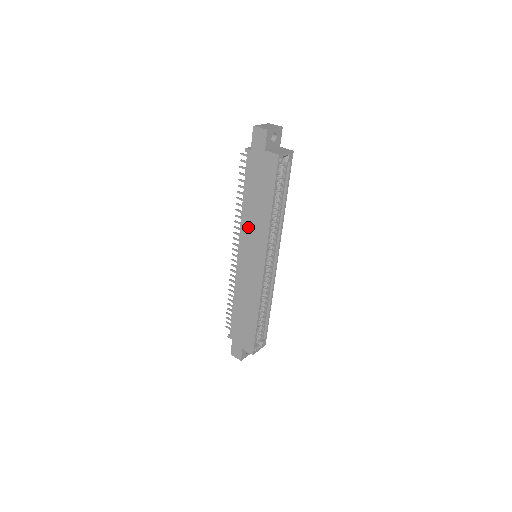
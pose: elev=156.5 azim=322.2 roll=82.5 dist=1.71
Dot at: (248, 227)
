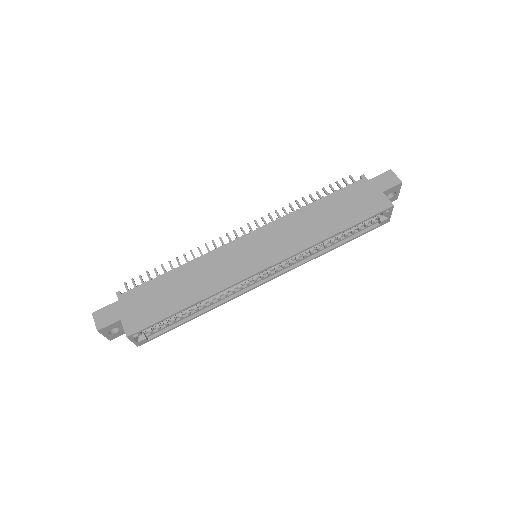
Dot at: (291, 225)
